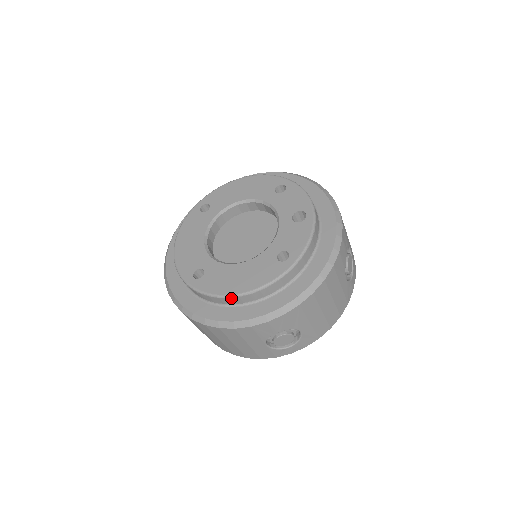
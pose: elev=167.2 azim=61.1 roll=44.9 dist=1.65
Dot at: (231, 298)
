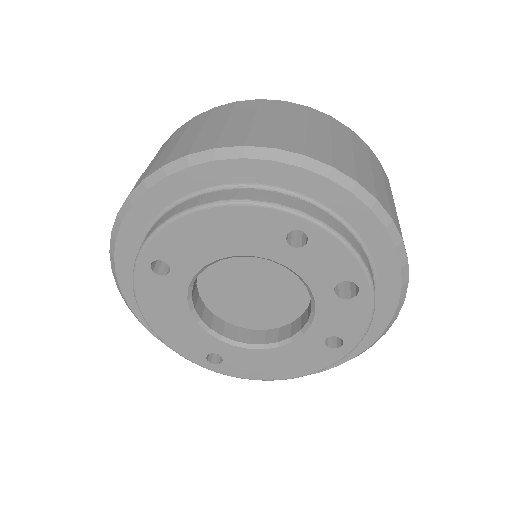
Dot at: (275, 378)
